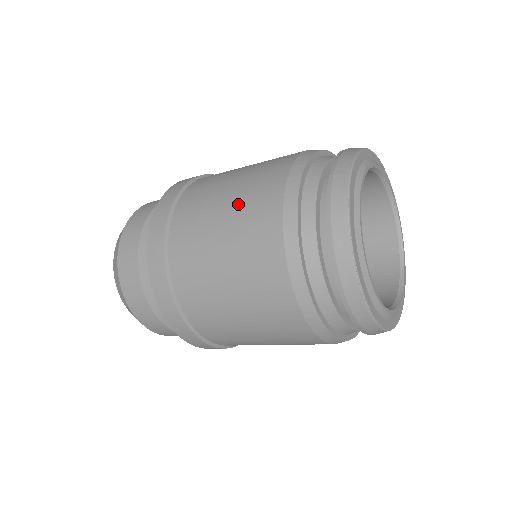
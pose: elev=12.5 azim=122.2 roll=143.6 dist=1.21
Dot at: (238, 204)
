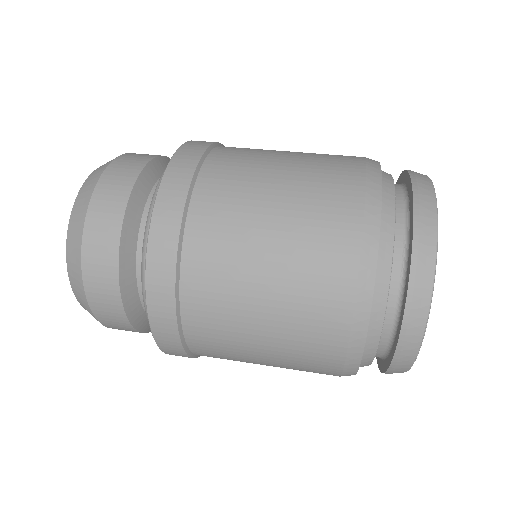
Dot at: (293, 243)
